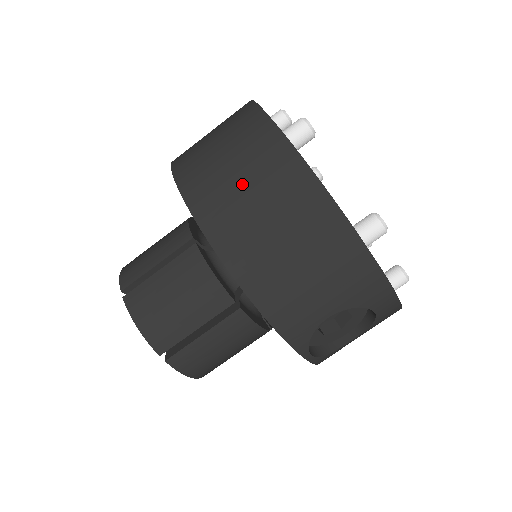
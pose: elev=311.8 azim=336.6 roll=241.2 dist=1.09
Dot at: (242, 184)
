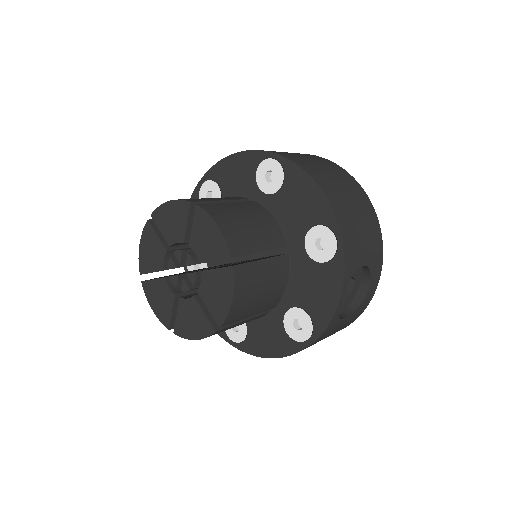
Dot at: (319, 165)
